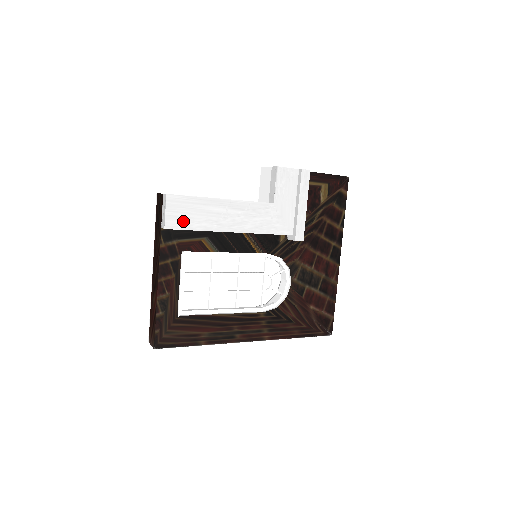
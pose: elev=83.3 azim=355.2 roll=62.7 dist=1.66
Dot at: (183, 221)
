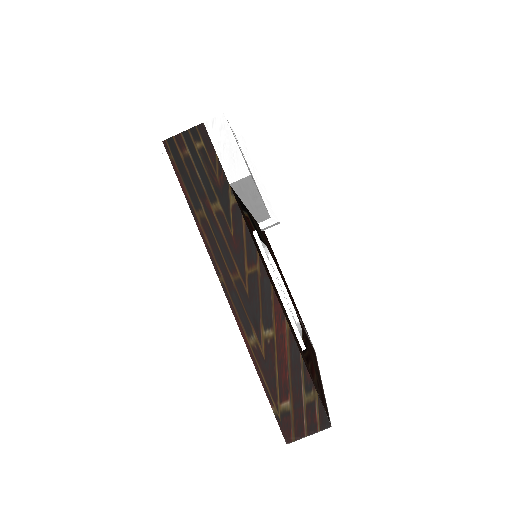
Dot at: occluded
